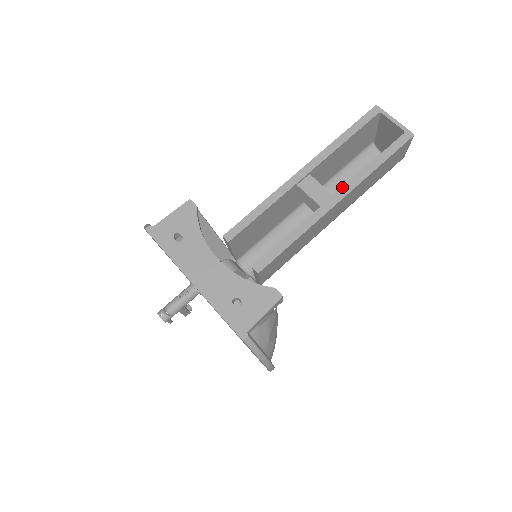
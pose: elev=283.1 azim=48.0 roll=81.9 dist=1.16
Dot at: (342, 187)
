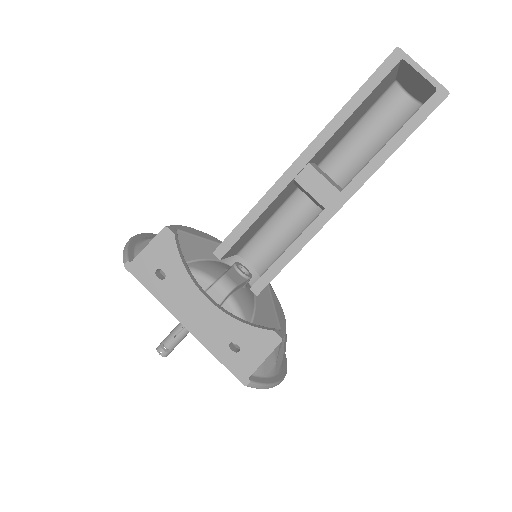
Dot at: occluded
